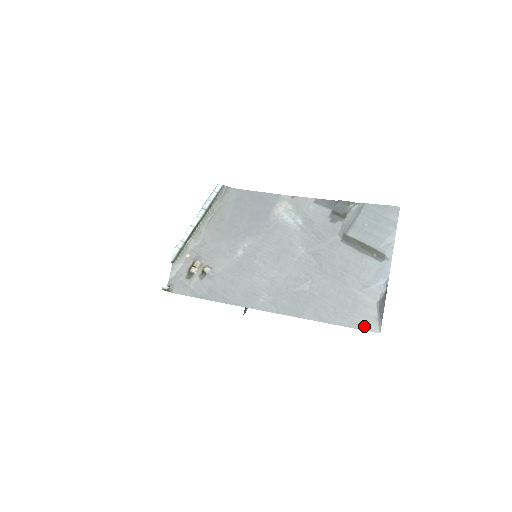
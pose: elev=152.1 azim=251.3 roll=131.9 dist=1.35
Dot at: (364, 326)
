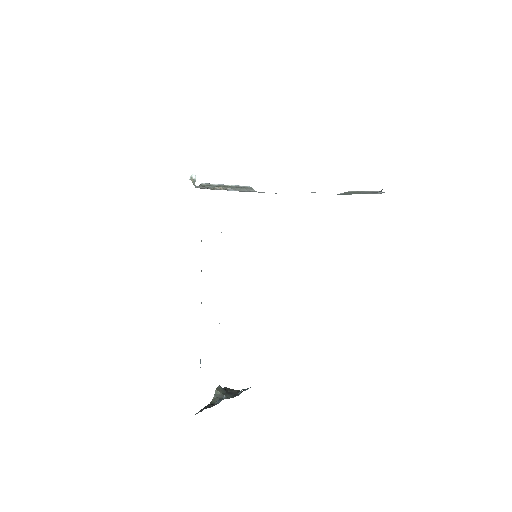
Dot at: occluded
